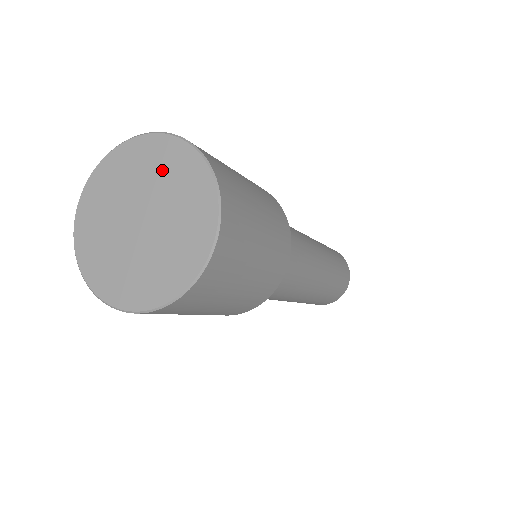
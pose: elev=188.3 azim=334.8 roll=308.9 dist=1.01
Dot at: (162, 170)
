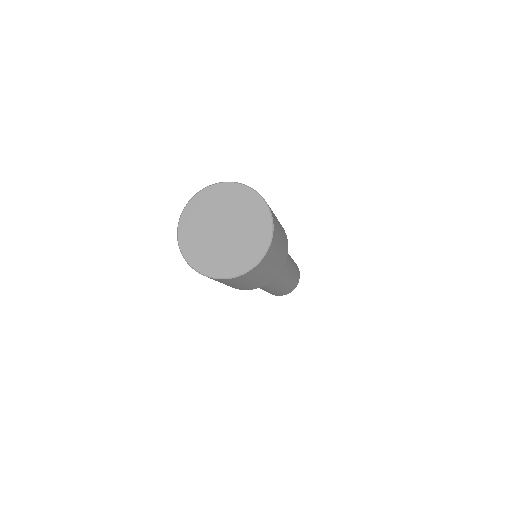
Dot at: (253, 225)
